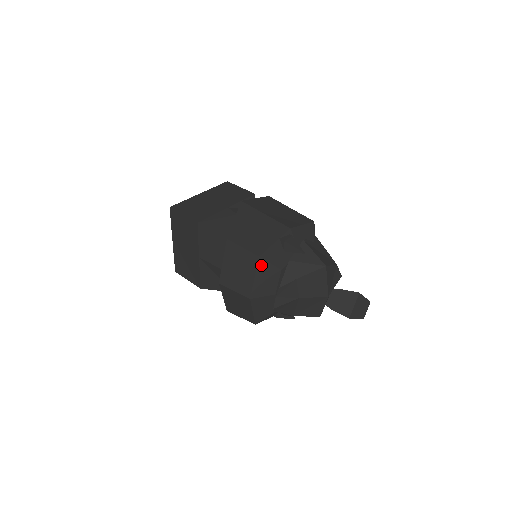
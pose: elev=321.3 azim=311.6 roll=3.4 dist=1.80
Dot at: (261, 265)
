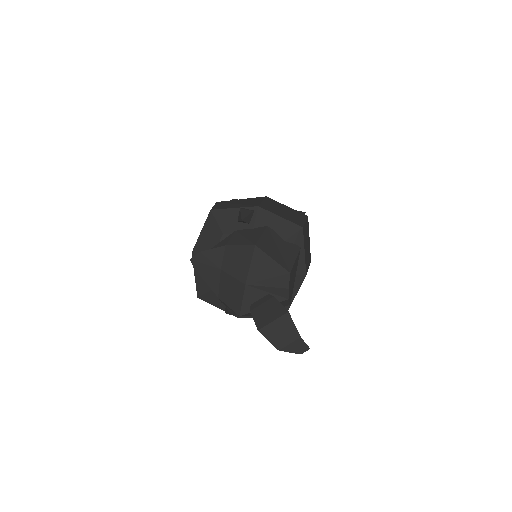
Dot at: (210, 220)
